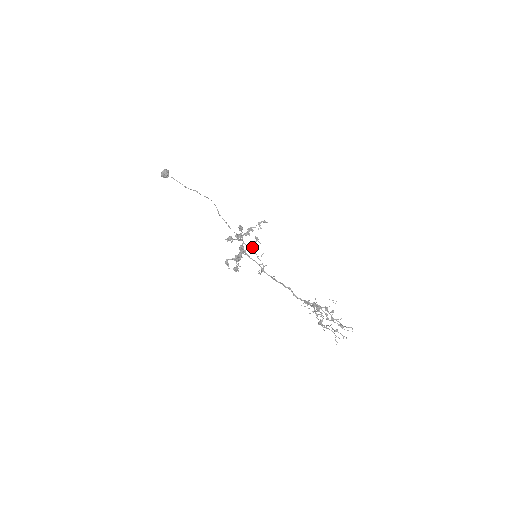
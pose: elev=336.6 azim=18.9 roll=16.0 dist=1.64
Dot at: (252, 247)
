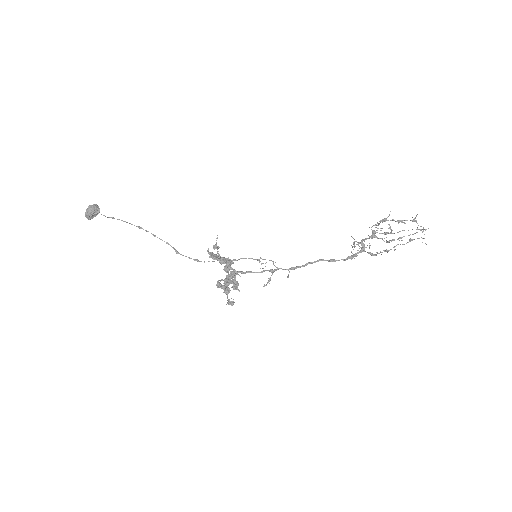
Dot at: occluded
